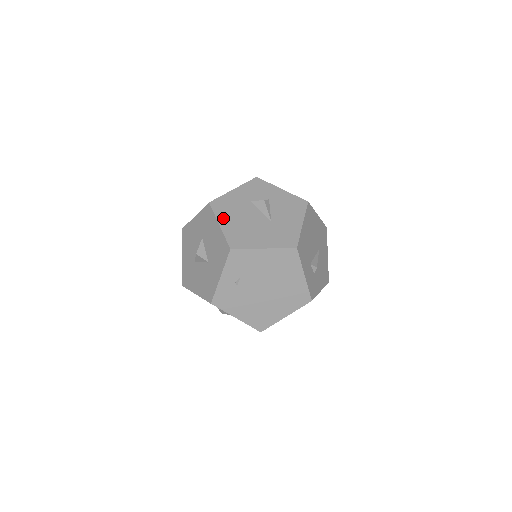
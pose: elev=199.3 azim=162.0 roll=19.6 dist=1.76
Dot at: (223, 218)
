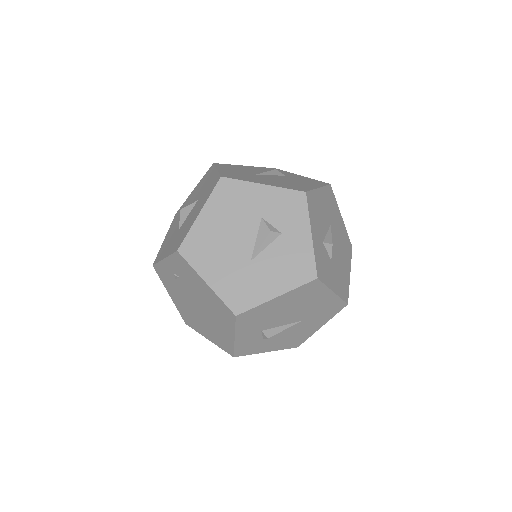
Dot at: (211, 209)
